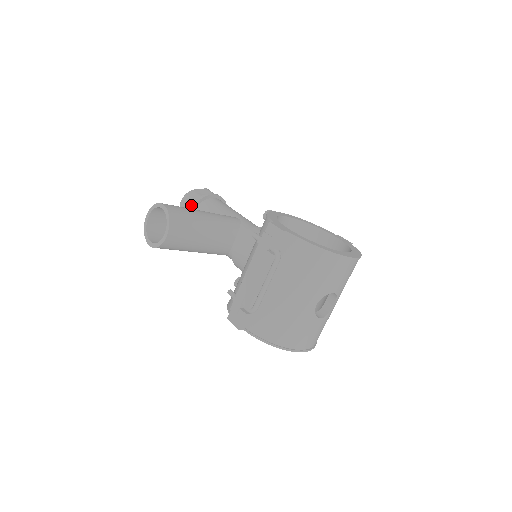
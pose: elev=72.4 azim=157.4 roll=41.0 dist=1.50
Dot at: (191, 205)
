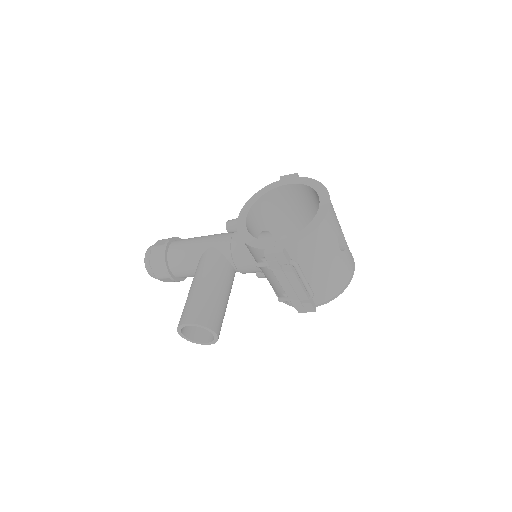
Dot at: (165, 274)
